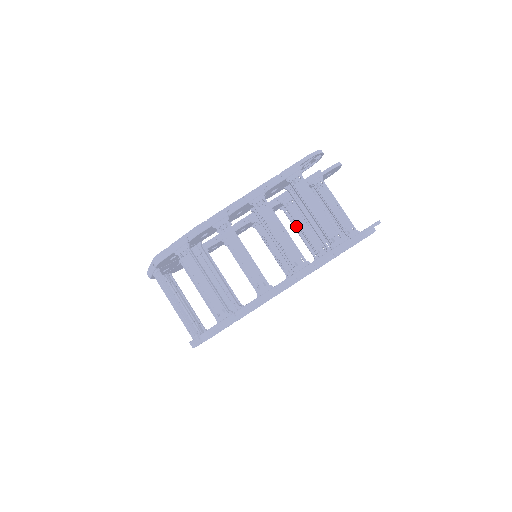
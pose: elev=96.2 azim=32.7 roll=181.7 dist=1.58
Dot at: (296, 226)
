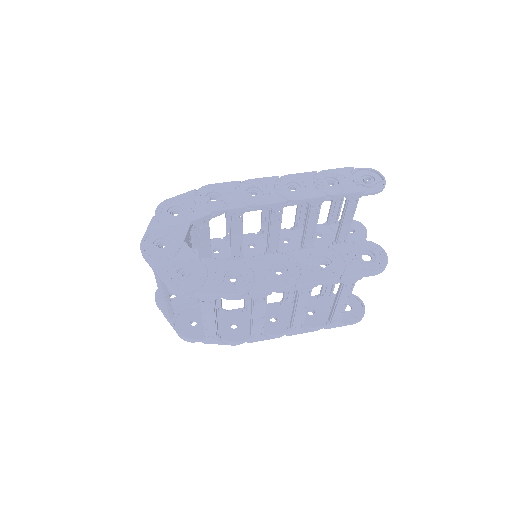
Dot at: occluded
